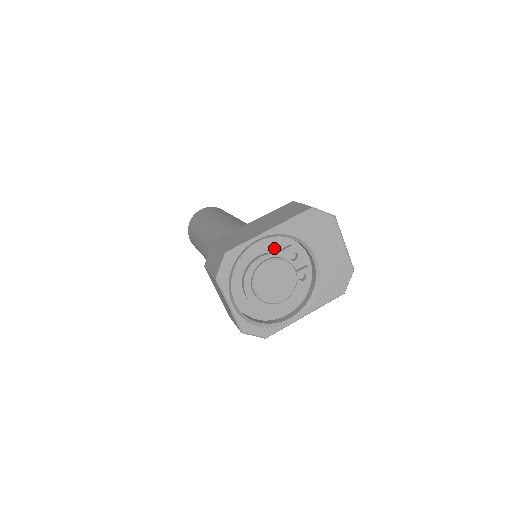
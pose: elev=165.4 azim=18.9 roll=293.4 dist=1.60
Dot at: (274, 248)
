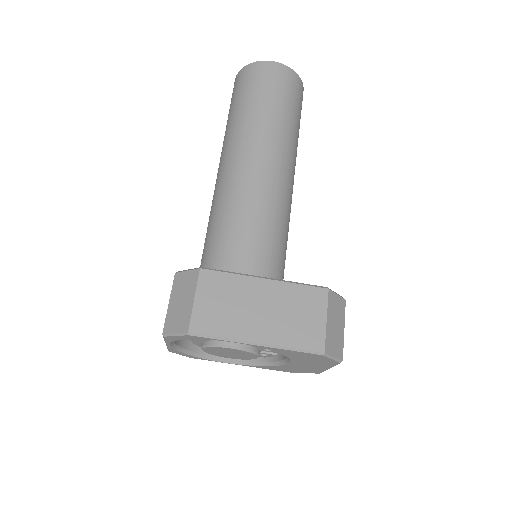
Dot at: occluded
